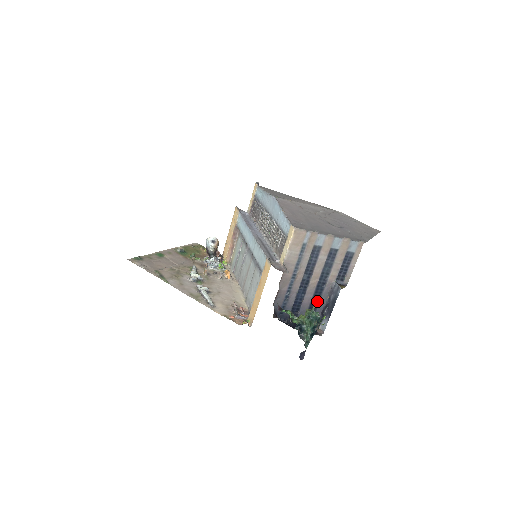
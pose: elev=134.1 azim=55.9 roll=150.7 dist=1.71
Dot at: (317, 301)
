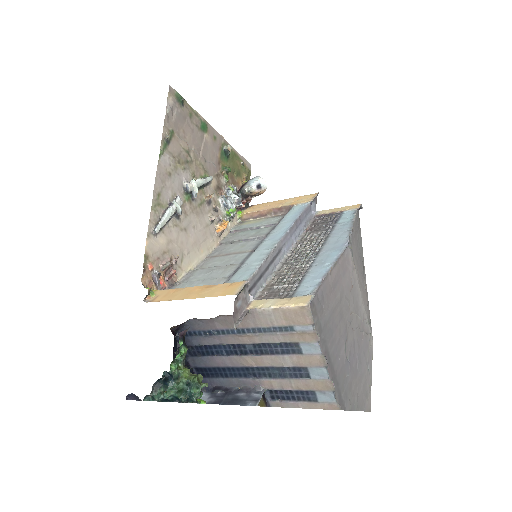
Dot at: (227, 374)
